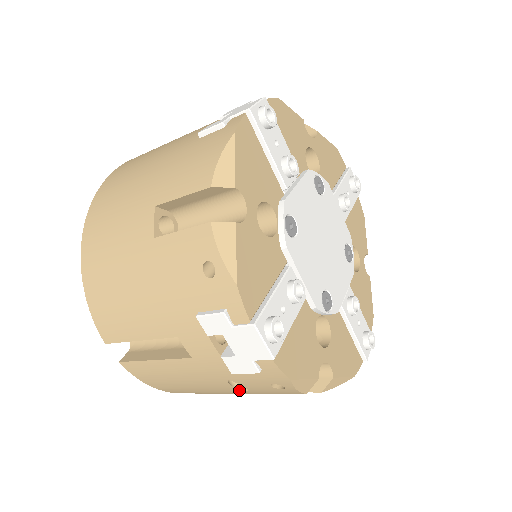
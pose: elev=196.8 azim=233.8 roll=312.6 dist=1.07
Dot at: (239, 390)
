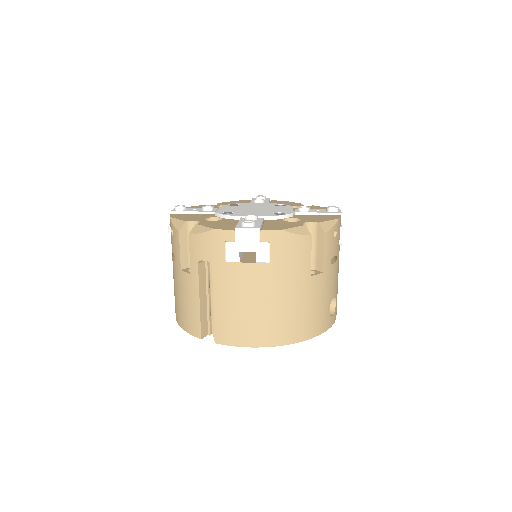
Dot at: (176, 264)
